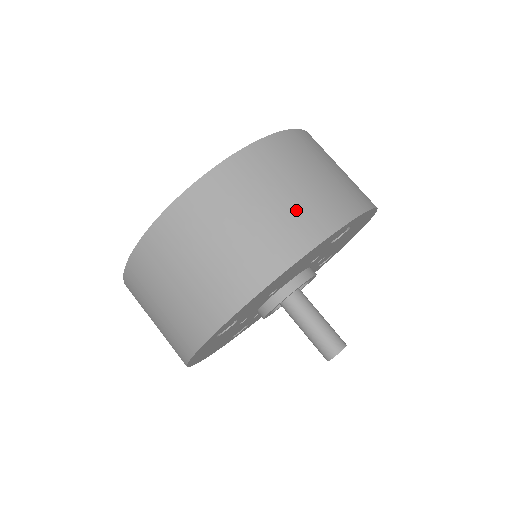
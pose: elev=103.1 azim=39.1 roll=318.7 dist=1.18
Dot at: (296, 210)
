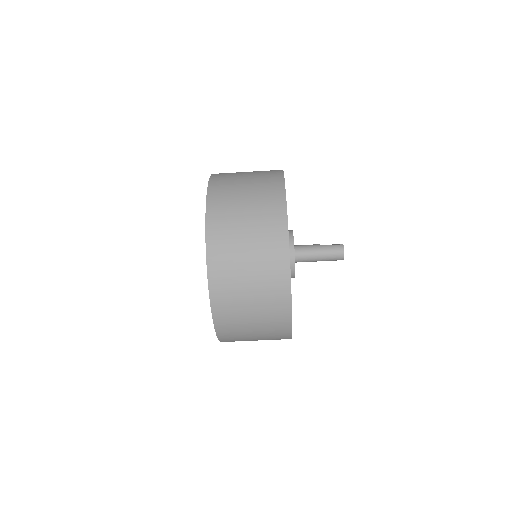
Dot at: (265, 306)
